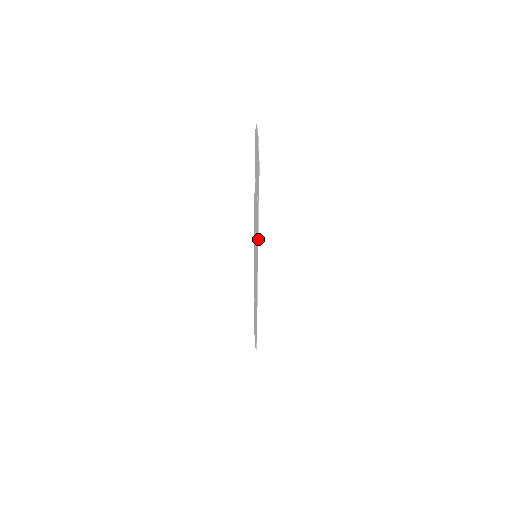
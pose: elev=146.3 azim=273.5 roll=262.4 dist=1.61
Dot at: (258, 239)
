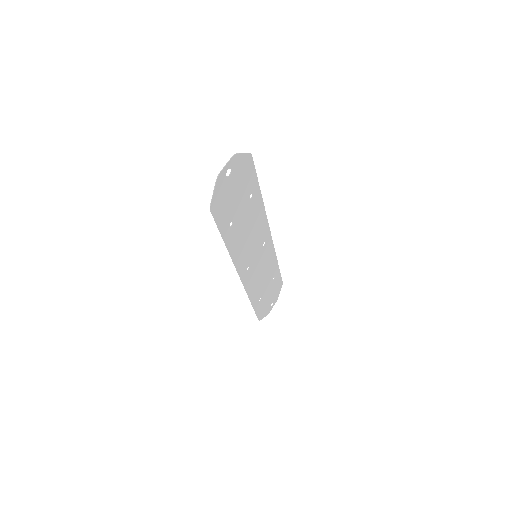
Dot at: (231, 257)
